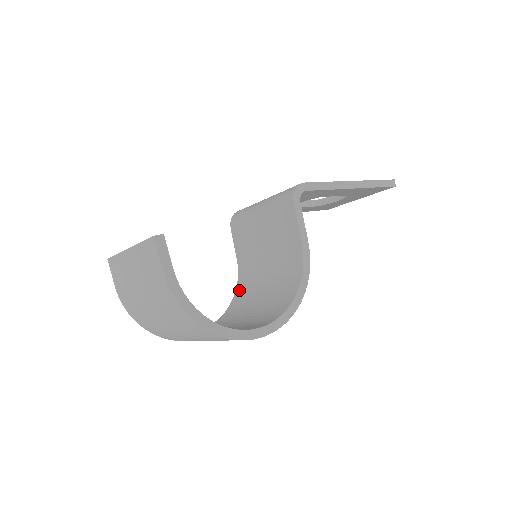
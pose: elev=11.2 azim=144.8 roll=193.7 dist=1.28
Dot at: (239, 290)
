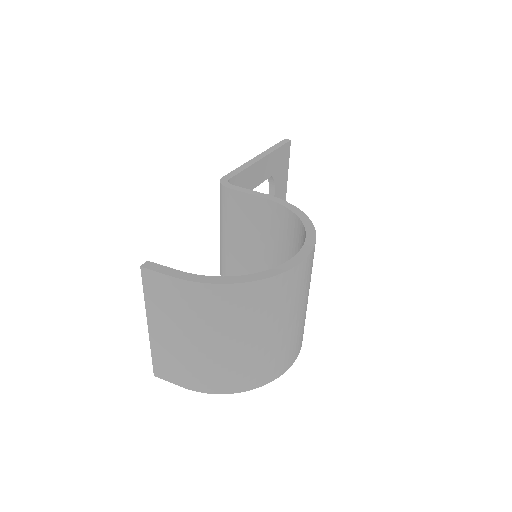
Dot at: occluded
